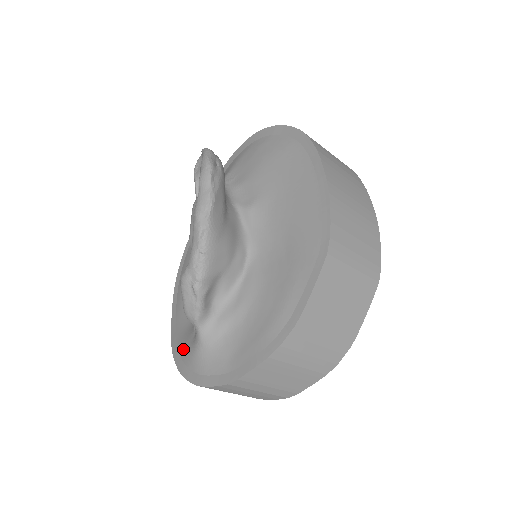
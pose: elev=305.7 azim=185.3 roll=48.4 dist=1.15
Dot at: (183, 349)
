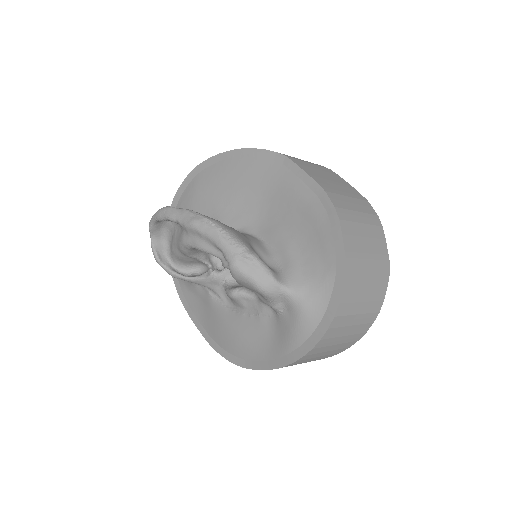
Dot at: (294, 337)
